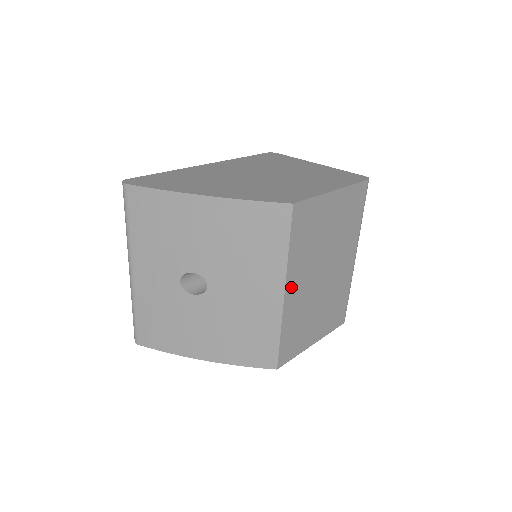
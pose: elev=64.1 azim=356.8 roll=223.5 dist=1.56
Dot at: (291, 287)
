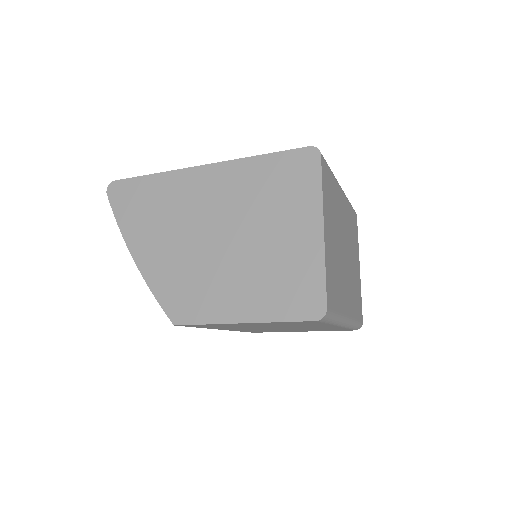
Dot at: (227, 329)
